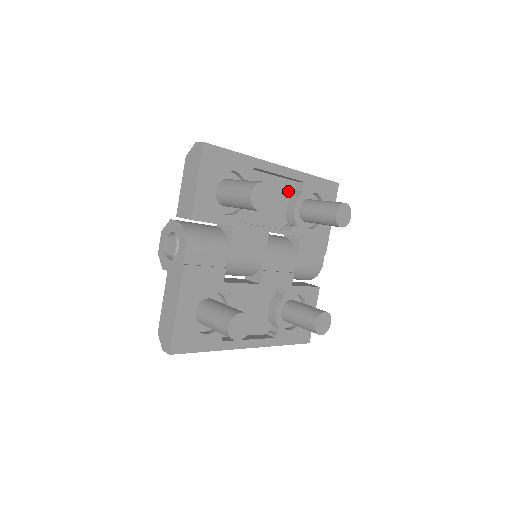
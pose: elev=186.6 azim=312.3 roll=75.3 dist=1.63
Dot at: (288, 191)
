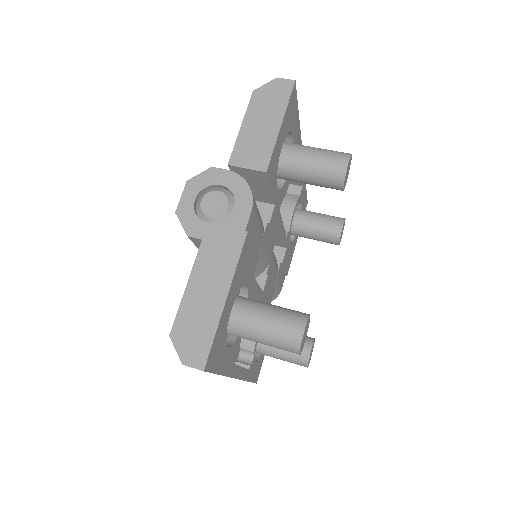
Dot at: (285, 191)
